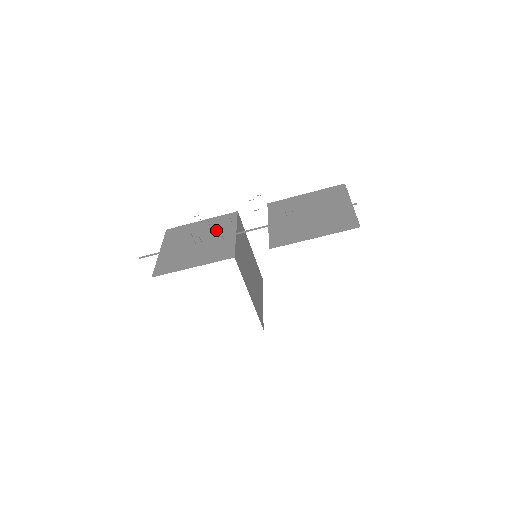
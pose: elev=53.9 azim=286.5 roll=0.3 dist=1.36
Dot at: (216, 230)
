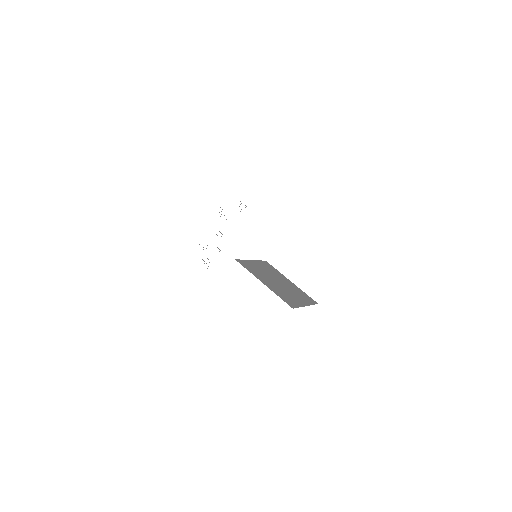
Dot at: occluded
